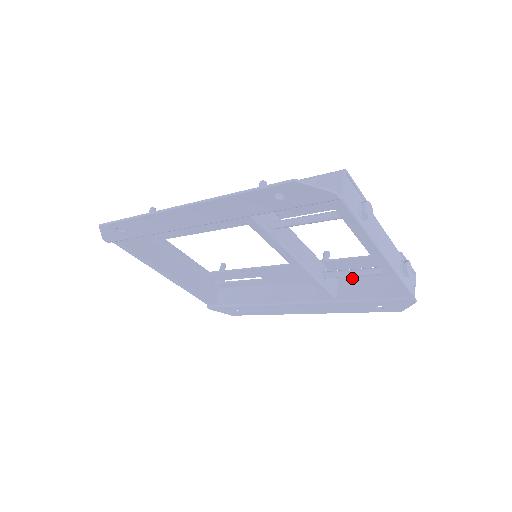
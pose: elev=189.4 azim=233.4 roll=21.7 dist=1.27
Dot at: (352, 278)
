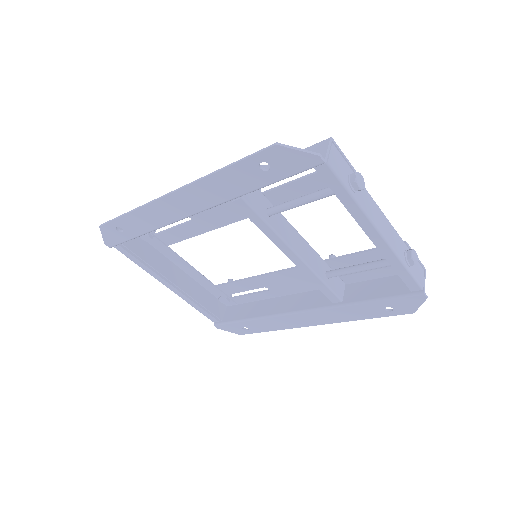
Dot at: (359, 280)
